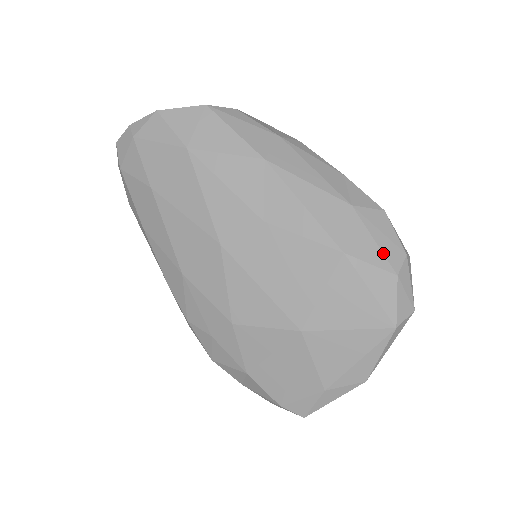
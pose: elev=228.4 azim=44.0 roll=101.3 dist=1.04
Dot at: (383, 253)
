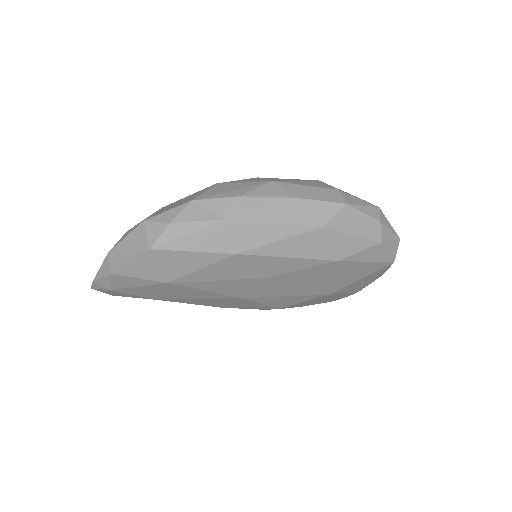
Dot at: (364, 238)
